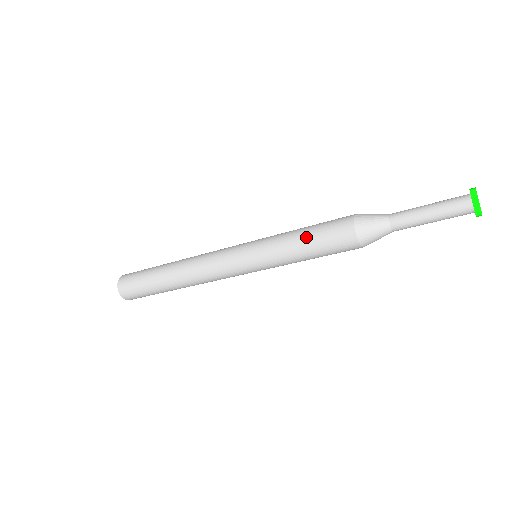
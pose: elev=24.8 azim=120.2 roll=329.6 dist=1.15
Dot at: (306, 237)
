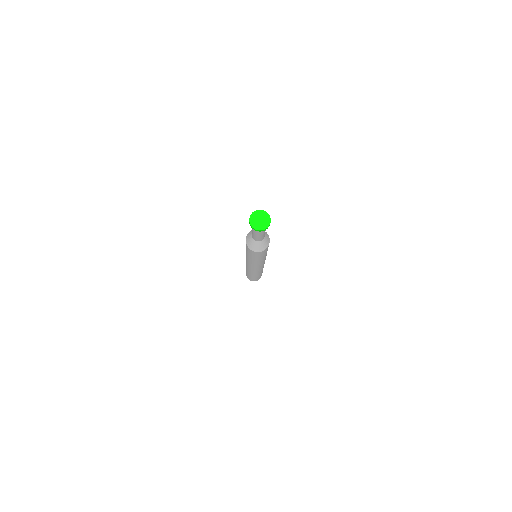
Dot at: (249, 255)
